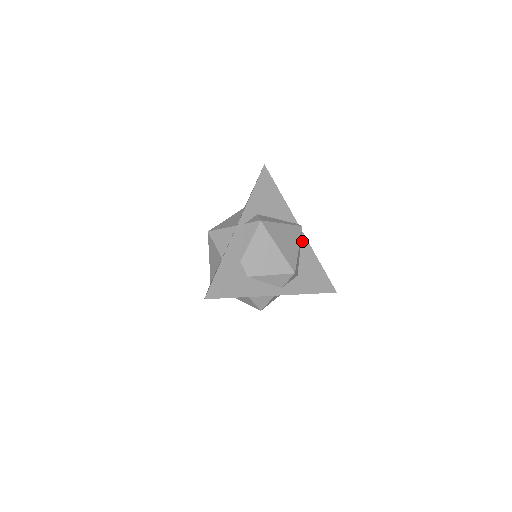
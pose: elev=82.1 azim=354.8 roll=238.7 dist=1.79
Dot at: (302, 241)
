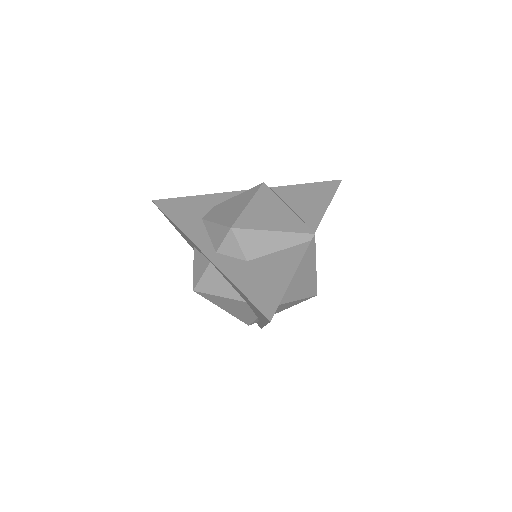
Dot at: (298, 246)
